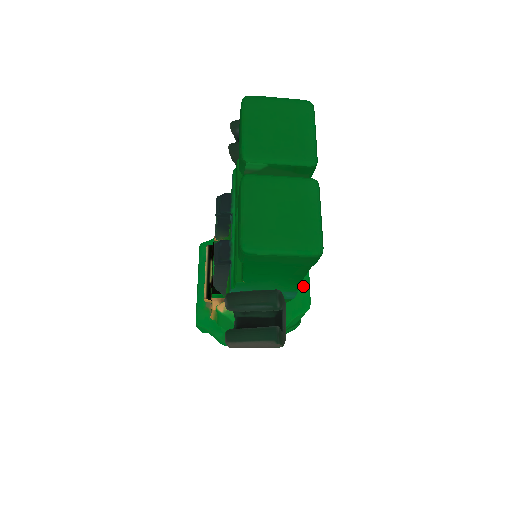
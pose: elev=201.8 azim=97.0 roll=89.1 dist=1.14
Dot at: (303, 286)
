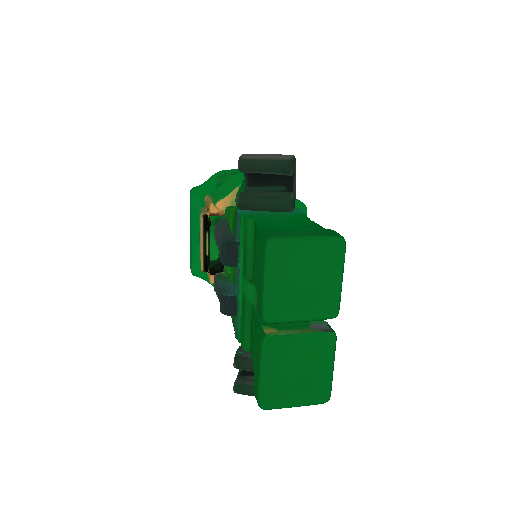
Dot at: occluded
